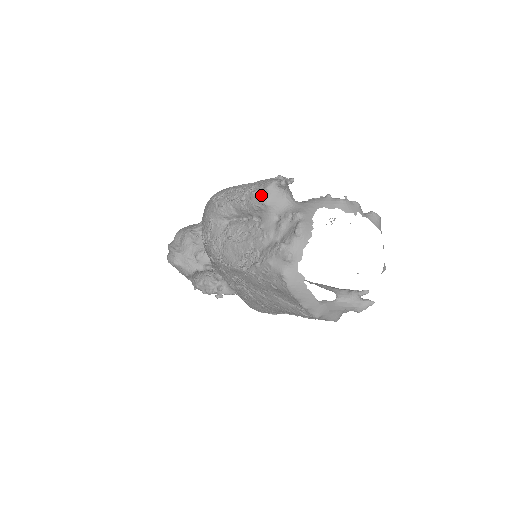
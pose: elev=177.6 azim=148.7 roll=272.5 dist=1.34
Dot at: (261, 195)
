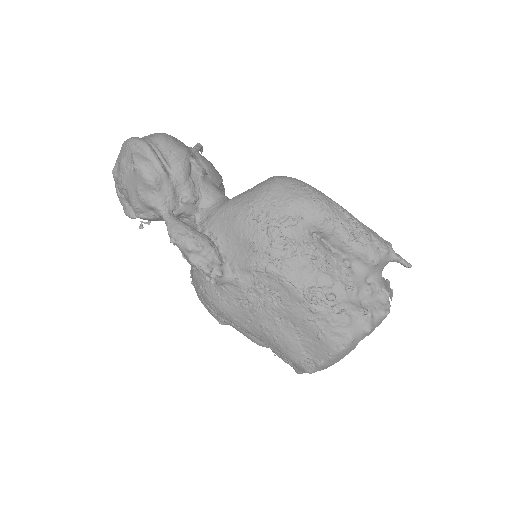
Dot at: (377, 251)
